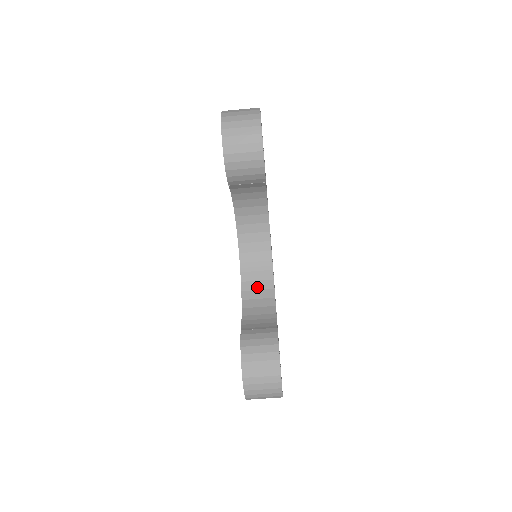
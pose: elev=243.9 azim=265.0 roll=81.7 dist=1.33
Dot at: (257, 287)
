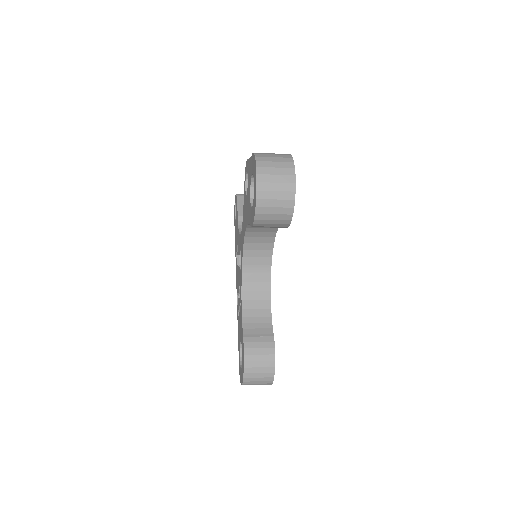
Dot at: (256, 288)
